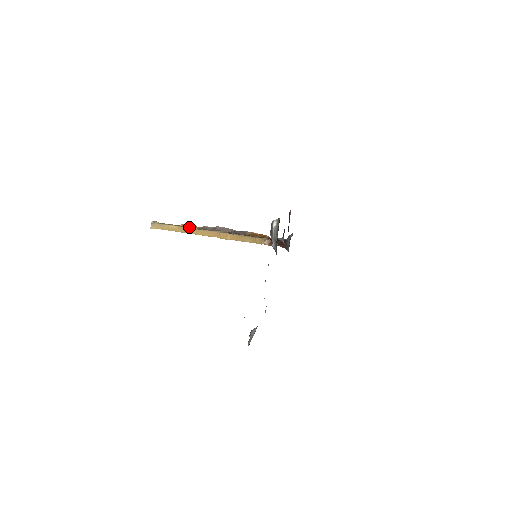
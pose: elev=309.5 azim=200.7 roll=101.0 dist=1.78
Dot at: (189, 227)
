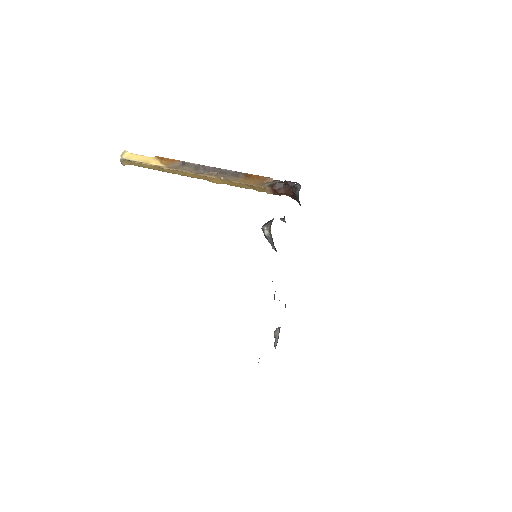
Dot at: (166, 166)
